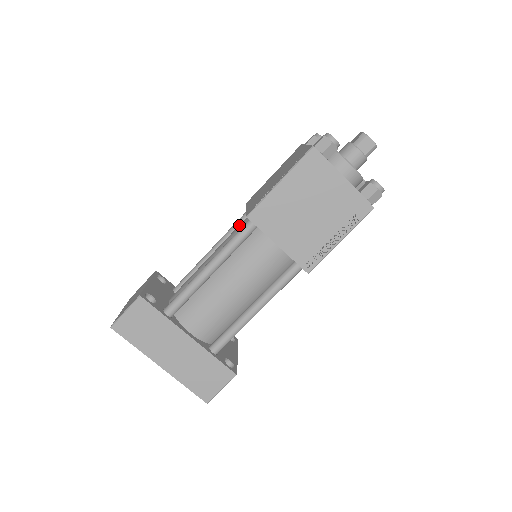
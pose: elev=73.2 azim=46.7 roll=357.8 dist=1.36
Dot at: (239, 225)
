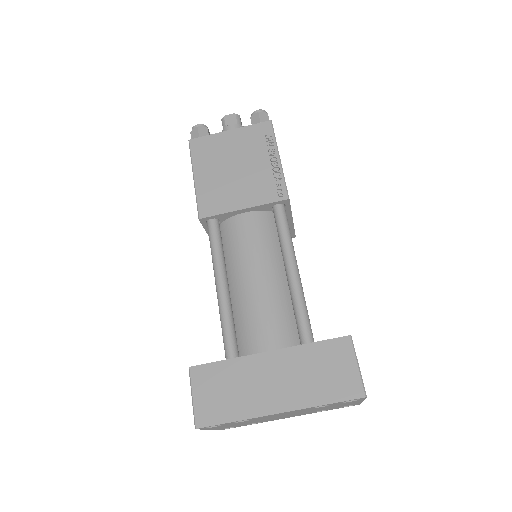
Dot at: occluded
